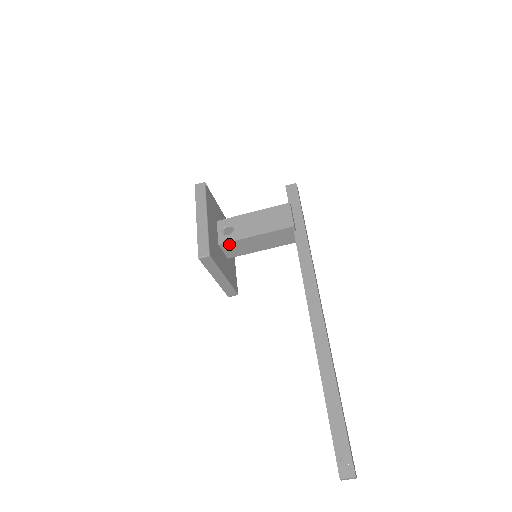
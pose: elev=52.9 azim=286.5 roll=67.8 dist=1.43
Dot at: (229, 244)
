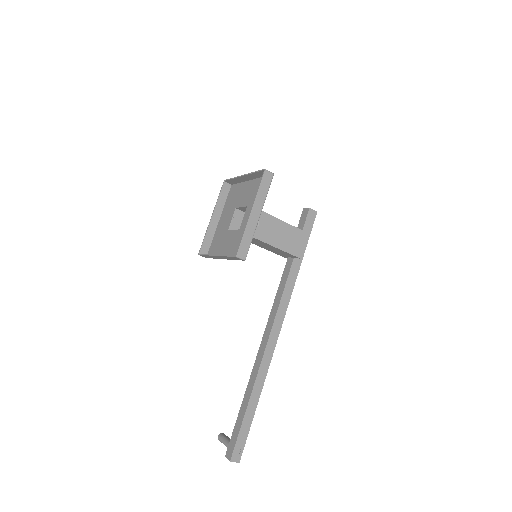
Dot at: occluded
